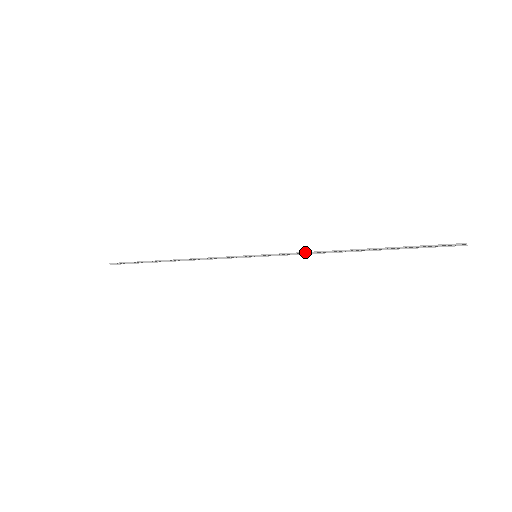
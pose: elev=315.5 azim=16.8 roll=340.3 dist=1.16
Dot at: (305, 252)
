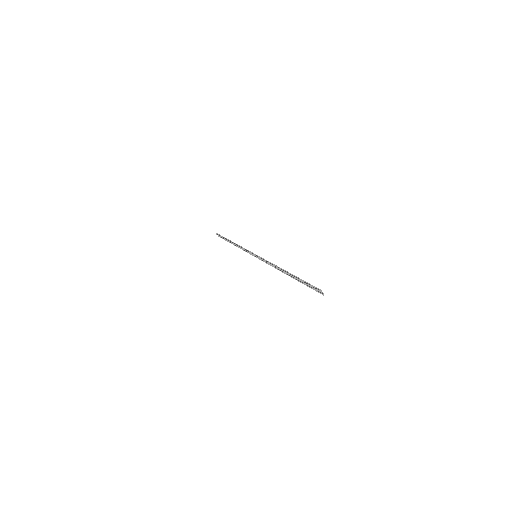
Dot at: (270, 262)
